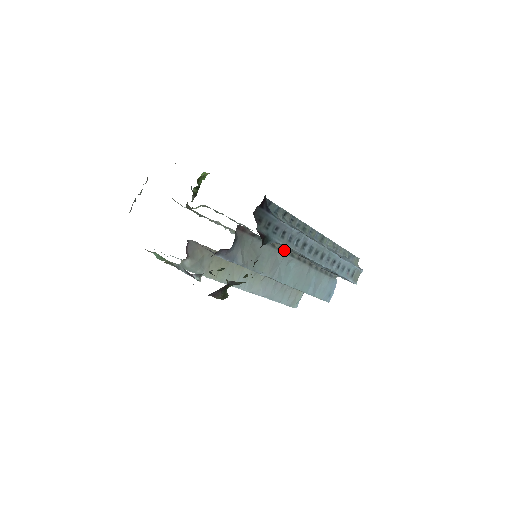
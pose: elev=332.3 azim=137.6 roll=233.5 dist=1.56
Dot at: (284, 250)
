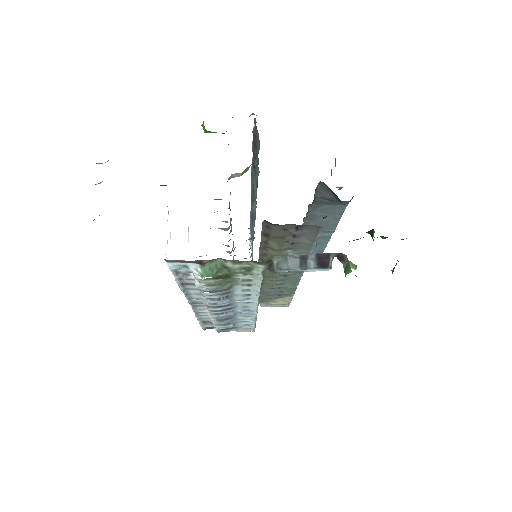
Dot at: occluded
